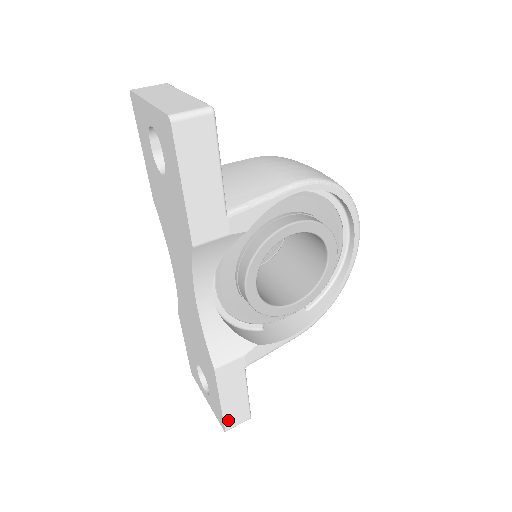
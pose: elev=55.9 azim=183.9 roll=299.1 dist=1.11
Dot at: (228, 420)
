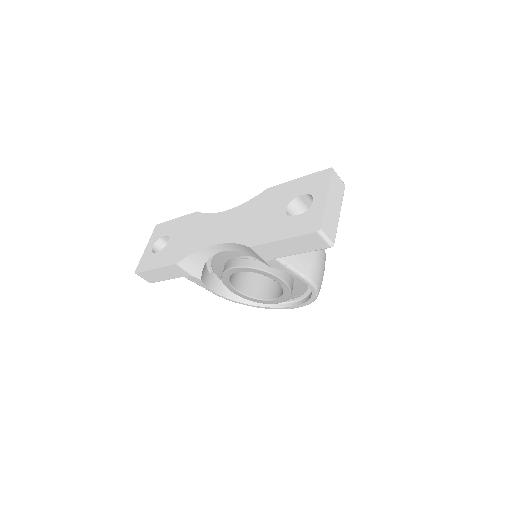
Dot at: (144, 274)
